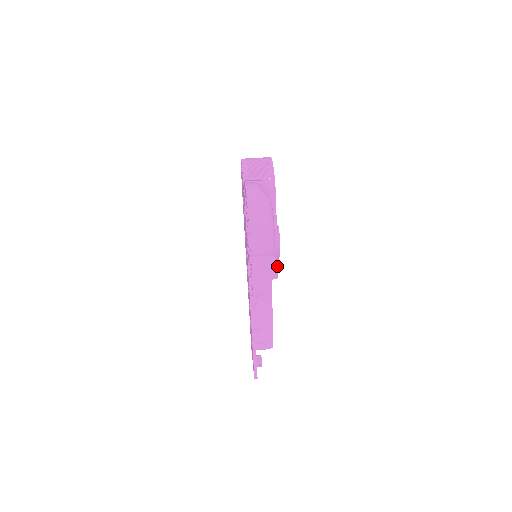
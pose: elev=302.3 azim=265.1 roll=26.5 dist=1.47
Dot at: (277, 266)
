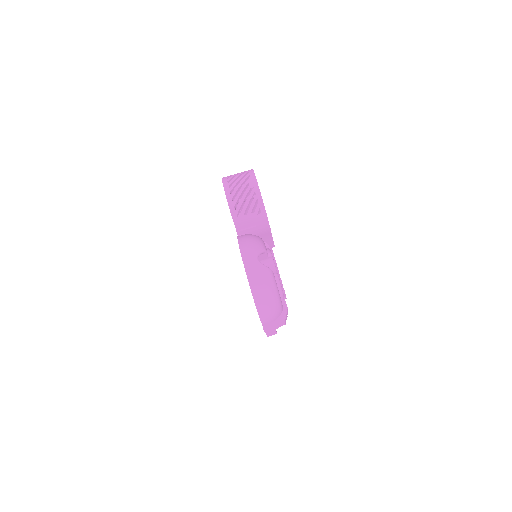
Dot at: occluded
